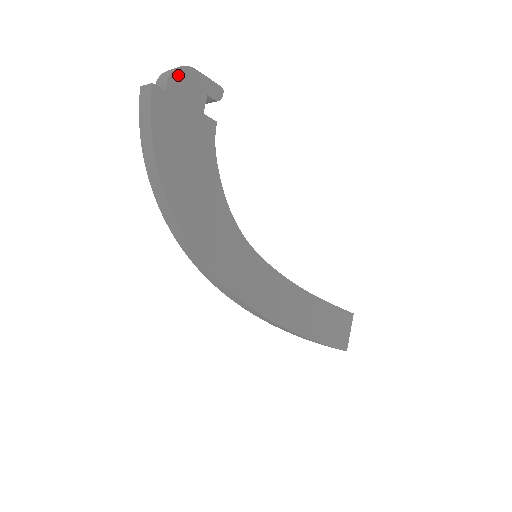
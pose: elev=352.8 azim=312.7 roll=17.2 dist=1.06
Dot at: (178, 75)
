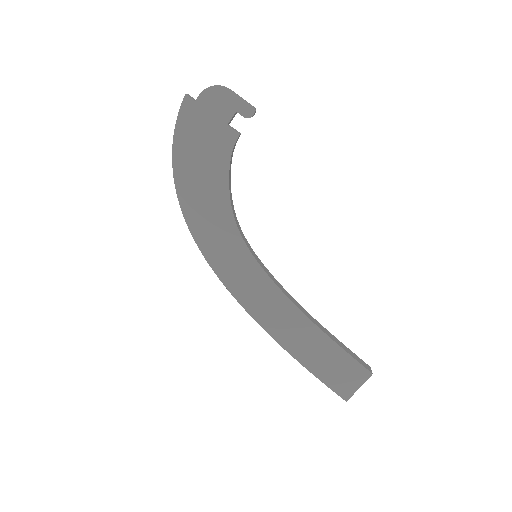
Dot at: (211, 91)
